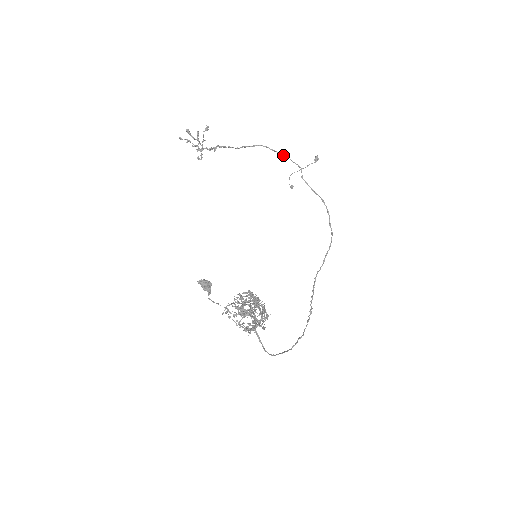
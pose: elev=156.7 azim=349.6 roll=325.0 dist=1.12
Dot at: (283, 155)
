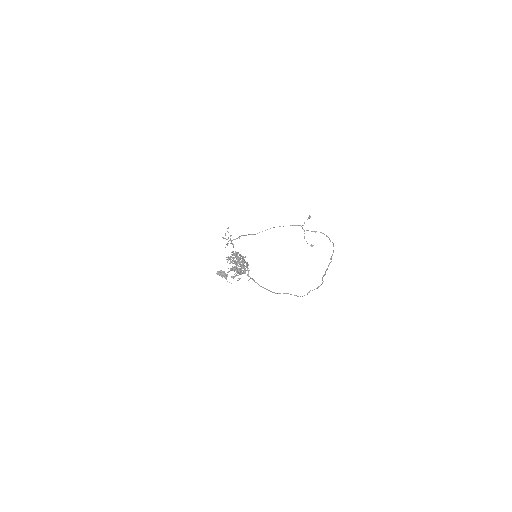
Dot at: occluded
